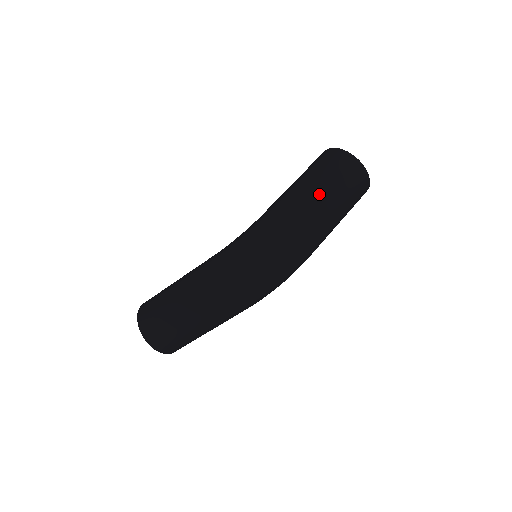
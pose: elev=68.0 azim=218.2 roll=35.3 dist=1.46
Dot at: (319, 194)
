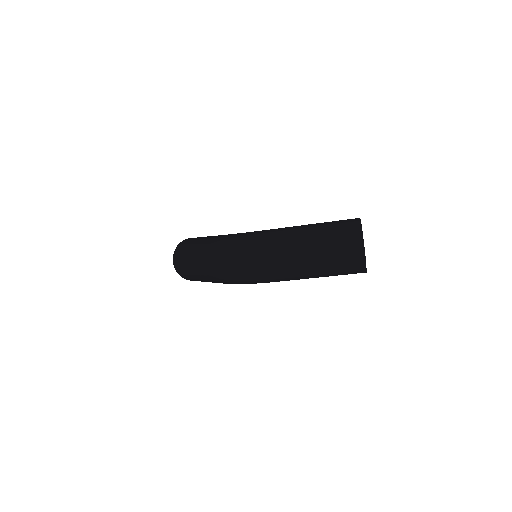
Dot at: (307, 241)
